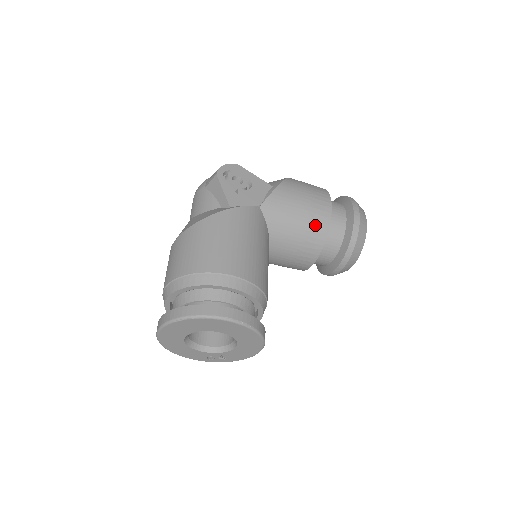
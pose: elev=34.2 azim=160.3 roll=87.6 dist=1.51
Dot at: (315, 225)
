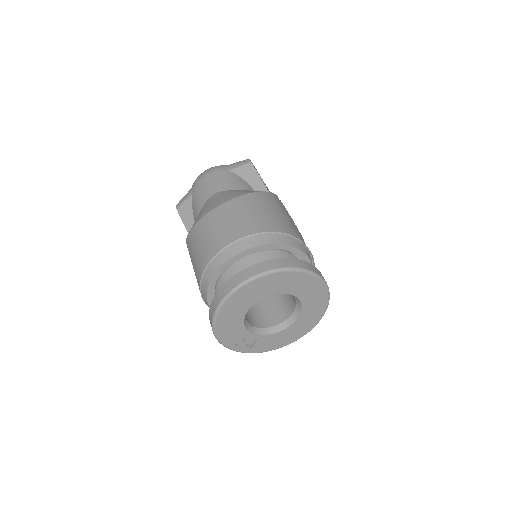
Dot at: occluded
